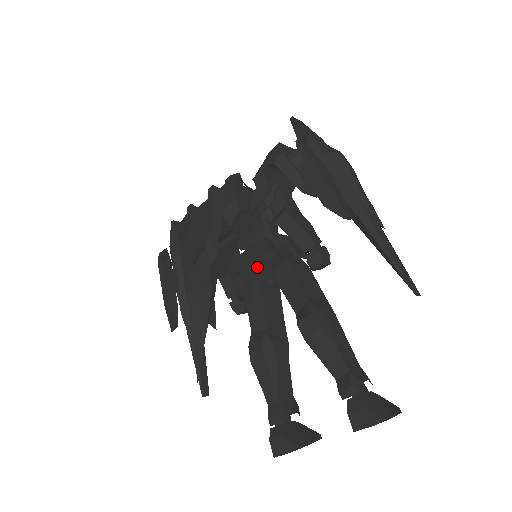
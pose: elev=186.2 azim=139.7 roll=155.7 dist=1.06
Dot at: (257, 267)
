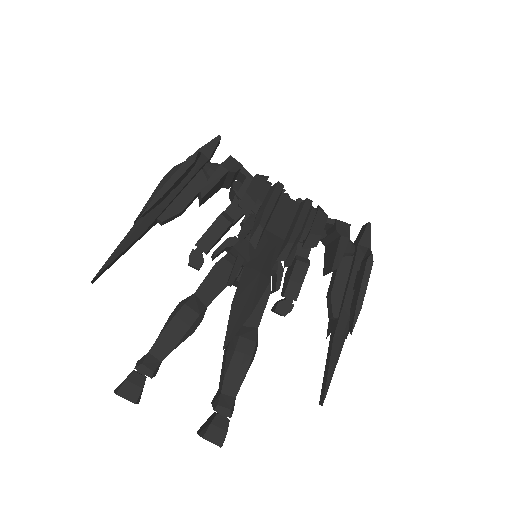
Dot at: occluded
